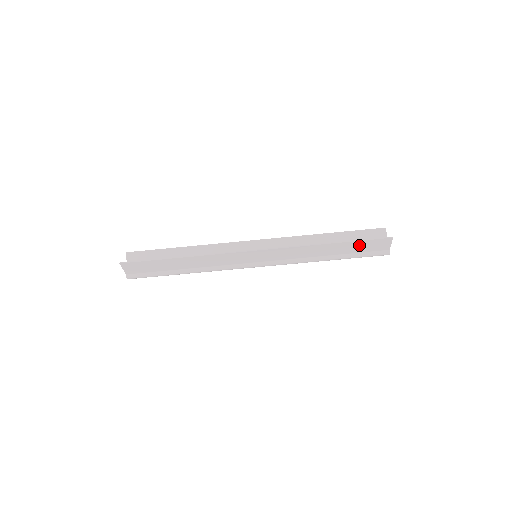
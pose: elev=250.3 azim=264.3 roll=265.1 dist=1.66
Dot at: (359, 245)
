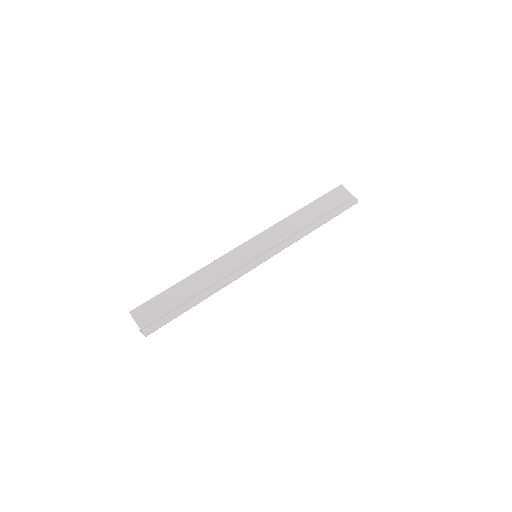
Dot at: (325, 202)
